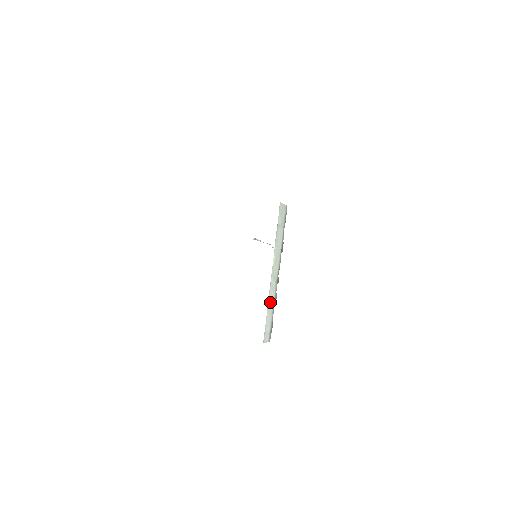
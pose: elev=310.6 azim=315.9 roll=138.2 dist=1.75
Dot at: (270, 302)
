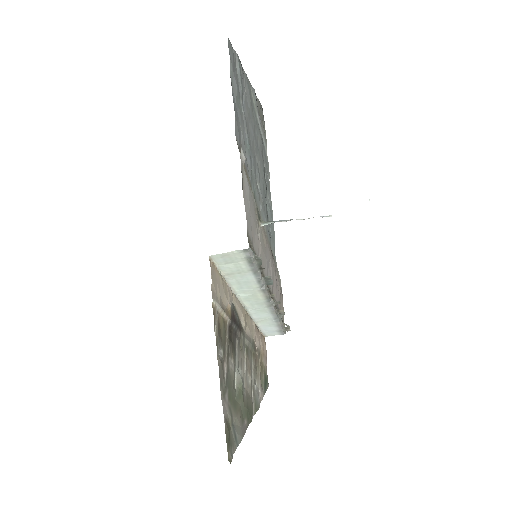
Dot at: (261, 319)
